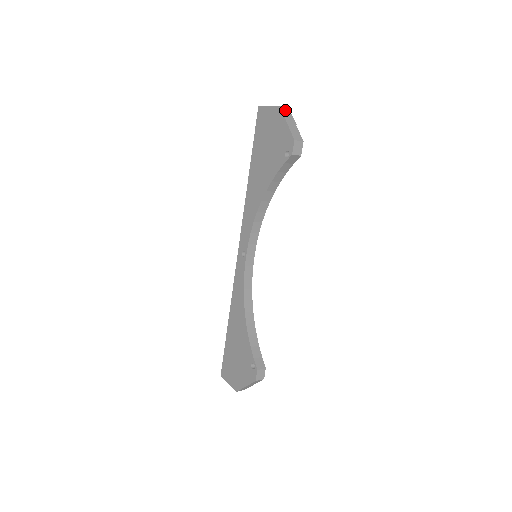
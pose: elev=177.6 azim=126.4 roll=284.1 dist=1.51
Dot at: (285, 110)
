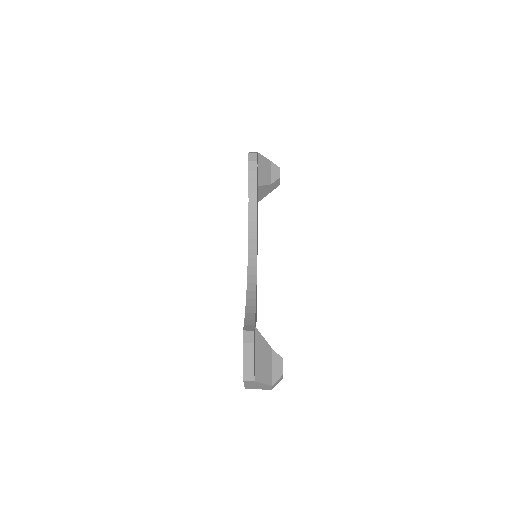
Dot at: occluded
